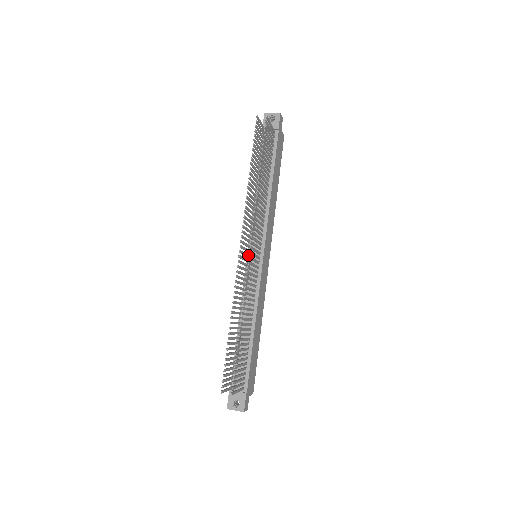
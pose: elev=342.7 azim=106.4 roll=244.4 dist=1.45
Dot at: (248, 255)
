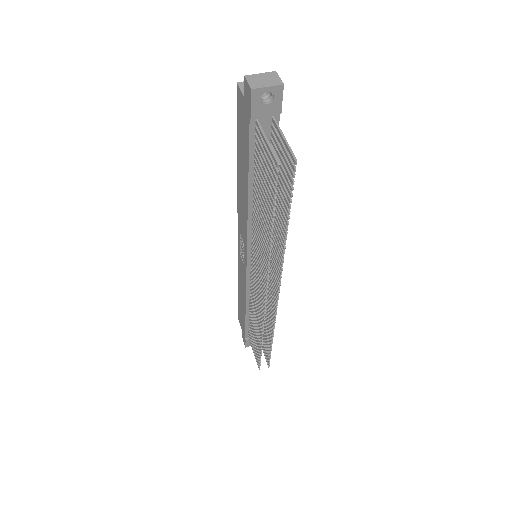
Dot at: (255, 271)
